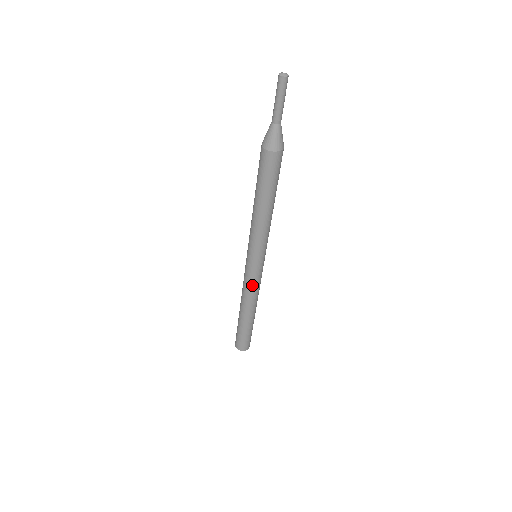
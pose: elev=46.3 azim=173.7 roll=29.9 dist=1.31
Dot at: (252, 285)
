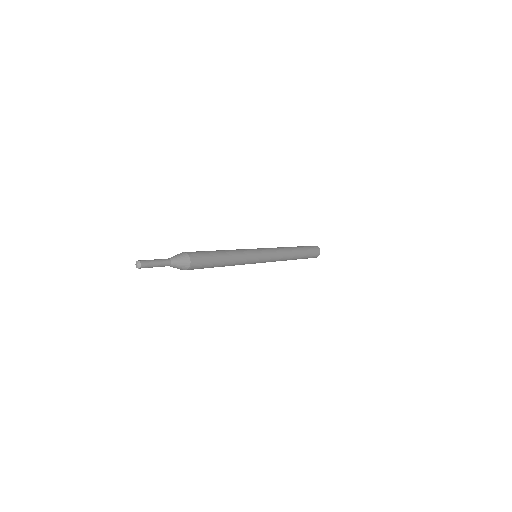
Dot at: occluded
